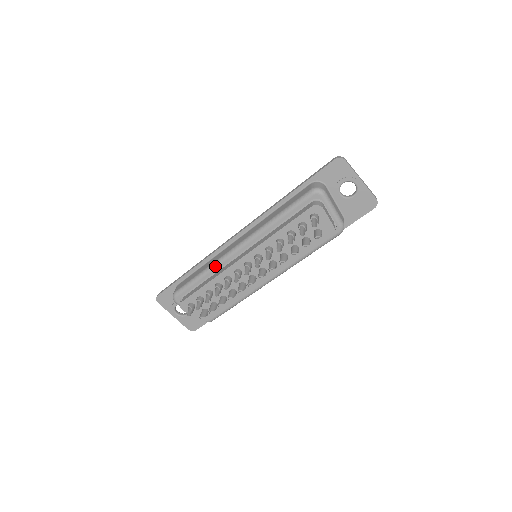
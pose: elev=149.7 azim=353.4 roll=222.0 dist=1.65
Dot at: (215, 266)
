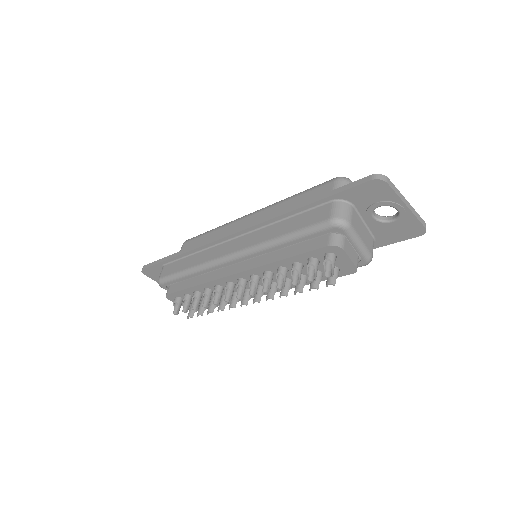
Dot at: (203, 269)
